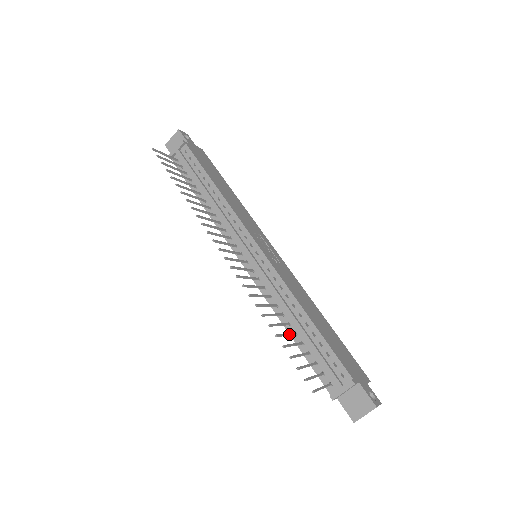
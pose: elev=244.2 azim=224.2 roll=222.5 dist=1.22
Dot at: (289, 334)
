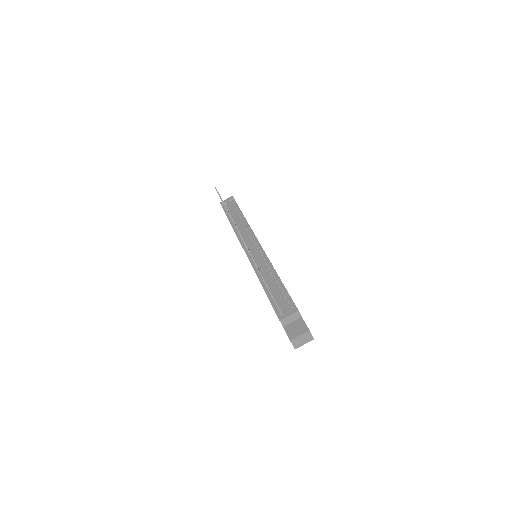
Dot at: occluded
